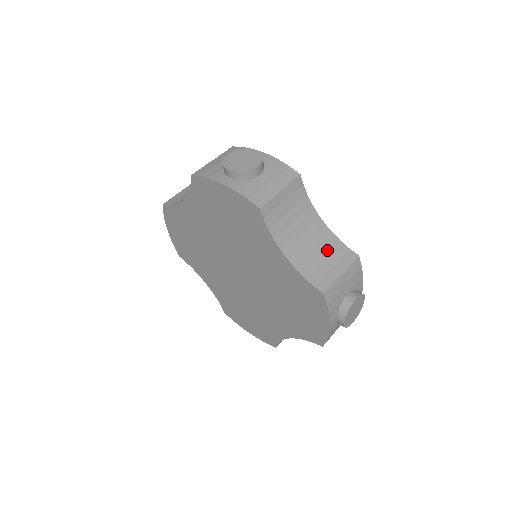
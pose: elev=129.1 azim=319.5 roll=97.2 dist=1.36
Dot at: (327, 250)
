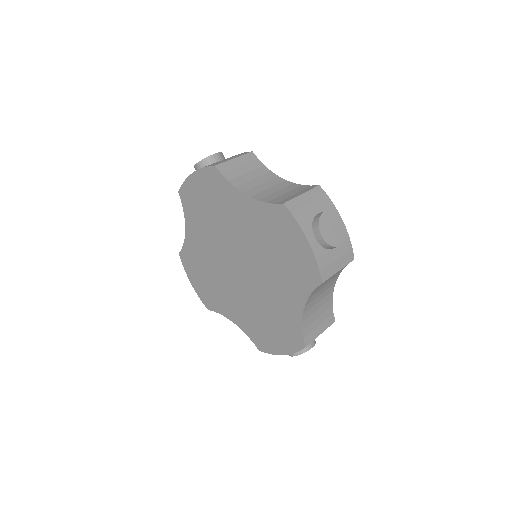
Dot at: (289, 190)
